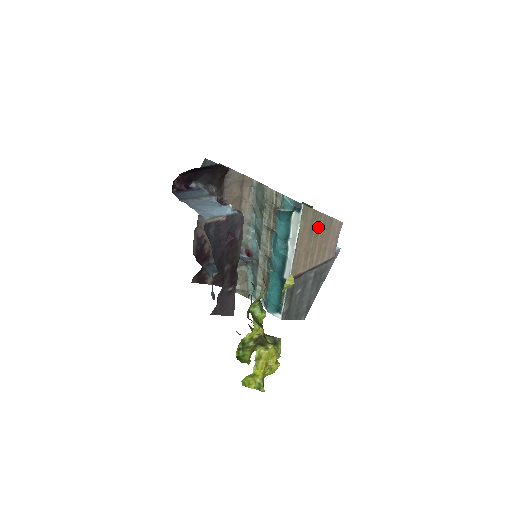
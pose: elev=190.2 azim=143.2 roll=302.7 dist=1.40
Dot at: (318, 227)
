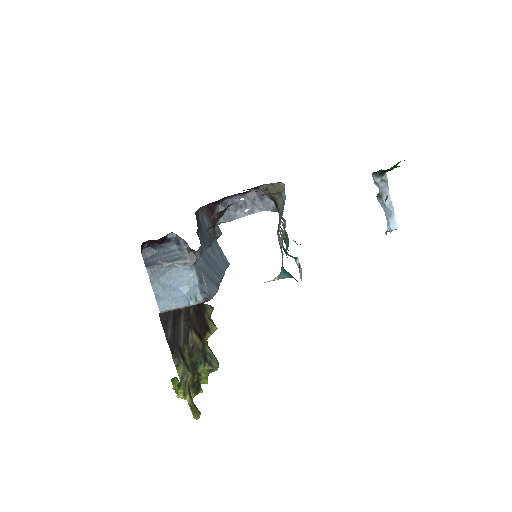
Dot at: occluded
